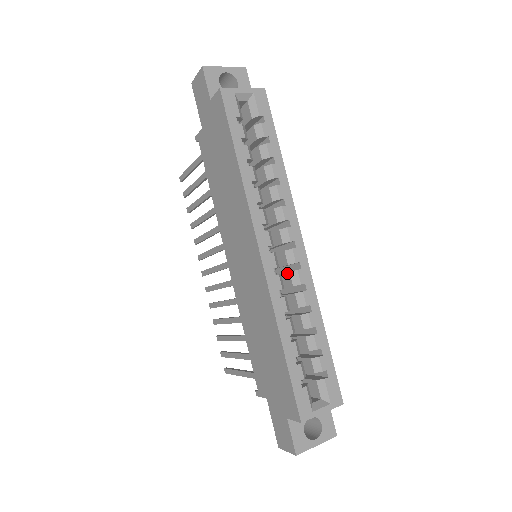
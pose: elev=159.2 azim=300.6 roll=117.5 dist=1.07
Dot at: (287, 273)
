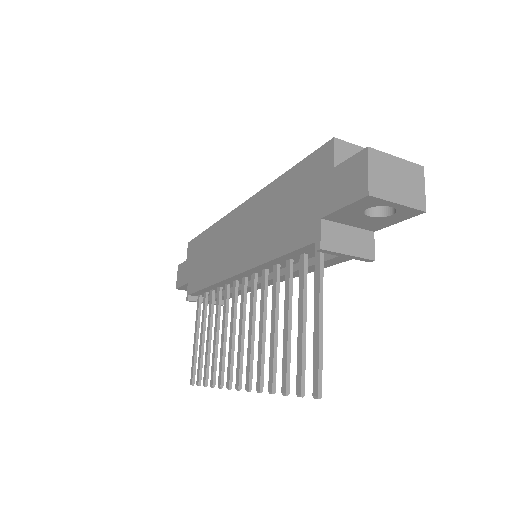
Dot at: occluded
